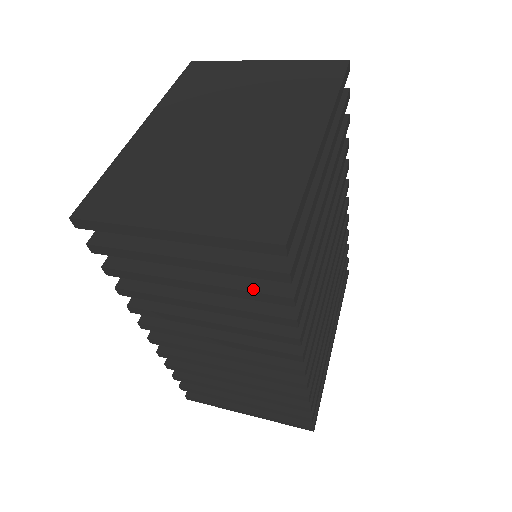
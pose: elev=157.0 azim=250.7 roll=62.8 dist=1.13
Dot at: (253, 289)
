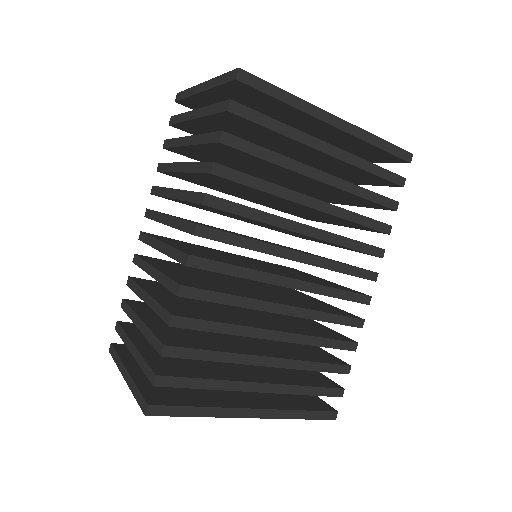
Dot at: (210, 133)
